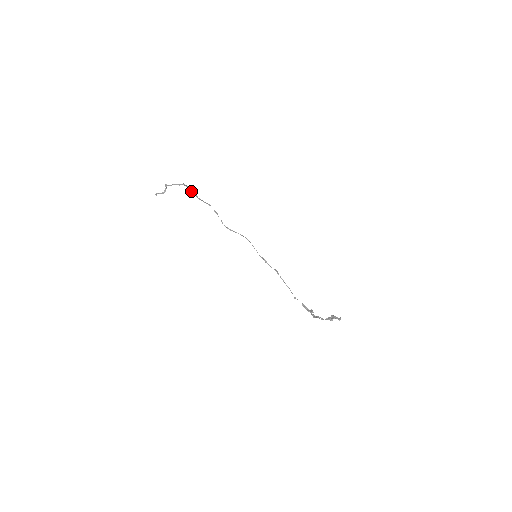
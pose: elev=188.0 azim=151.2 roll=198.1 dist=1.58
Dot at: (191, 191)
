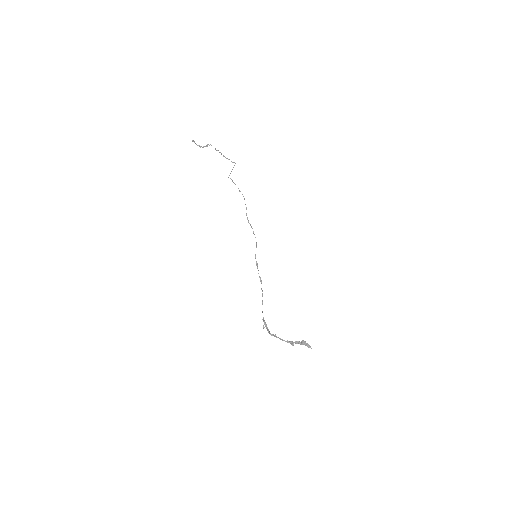
Dot at: occluded
